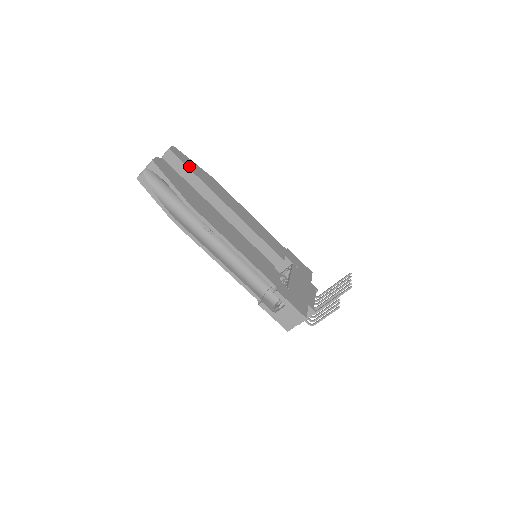
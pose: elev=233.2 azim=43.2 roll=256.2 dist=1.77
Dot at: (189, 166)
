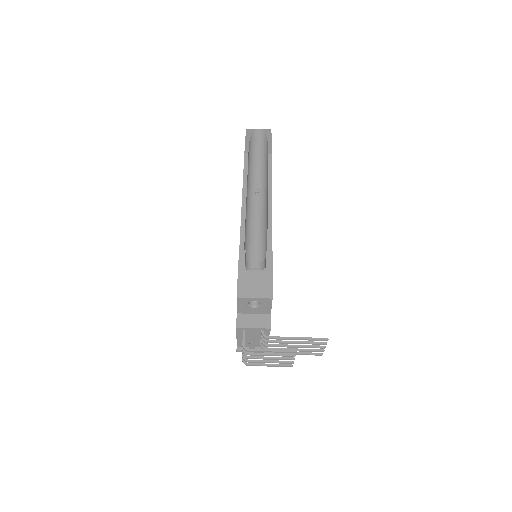
Dot at: occluded
